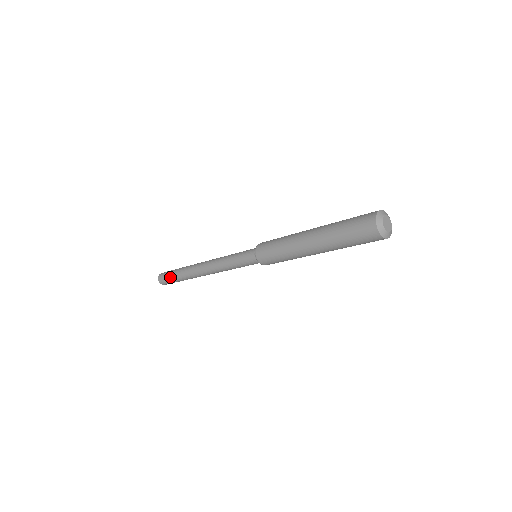
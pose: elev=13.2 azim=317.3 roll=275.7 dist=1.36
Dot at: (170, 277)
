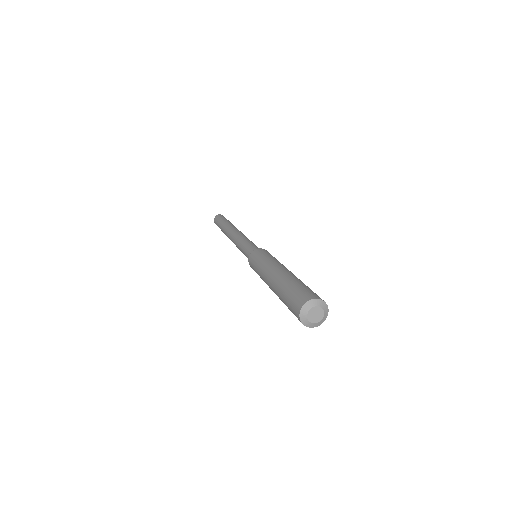
Dot at: occluded
